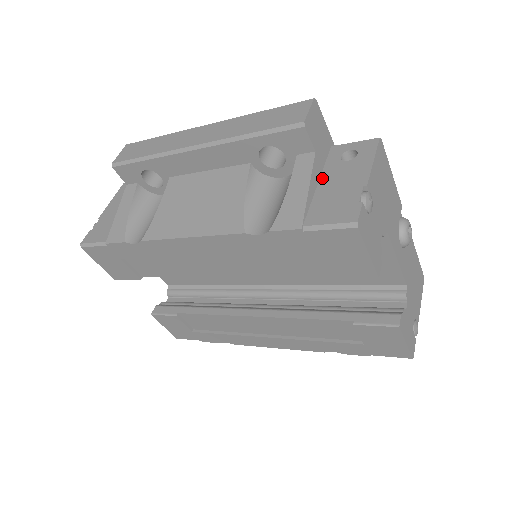
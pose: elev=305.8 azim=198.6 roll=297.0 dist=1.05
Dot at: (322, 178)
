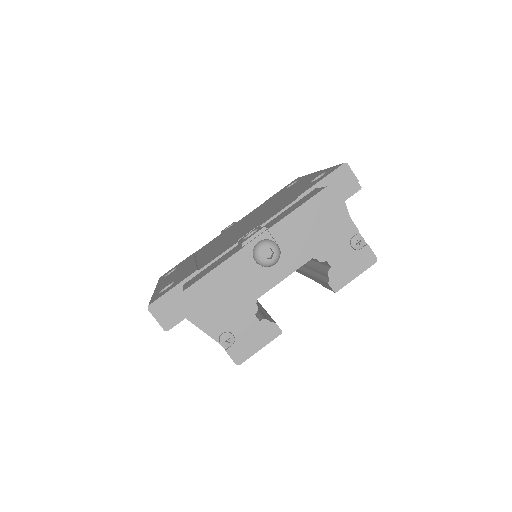
Dot at: occluded
